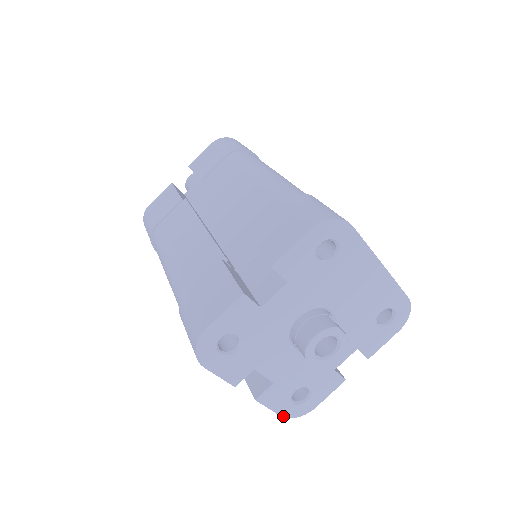
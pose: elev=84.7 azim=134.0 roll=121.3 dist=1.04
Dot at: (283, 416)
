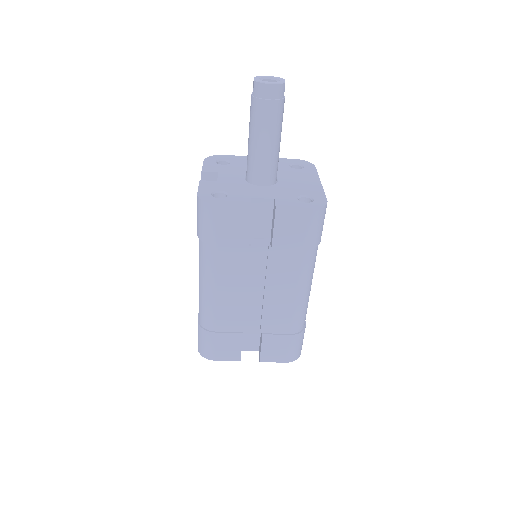
Dot at: occluded
